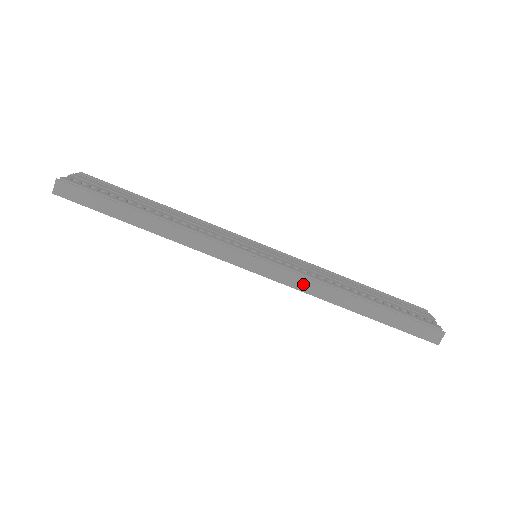
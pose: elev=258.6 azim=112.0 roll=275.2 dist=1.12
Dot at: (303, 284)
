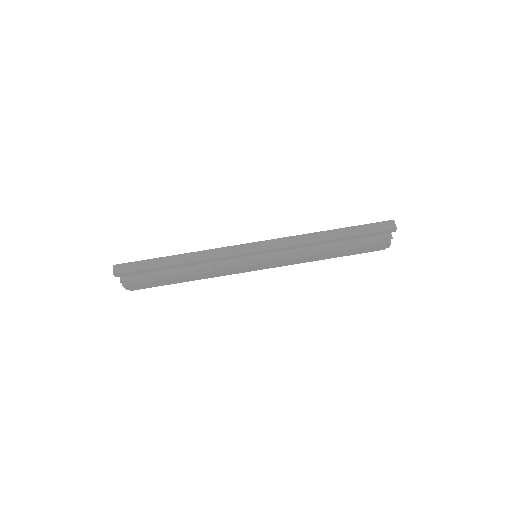
Dot at: (290, 241)
